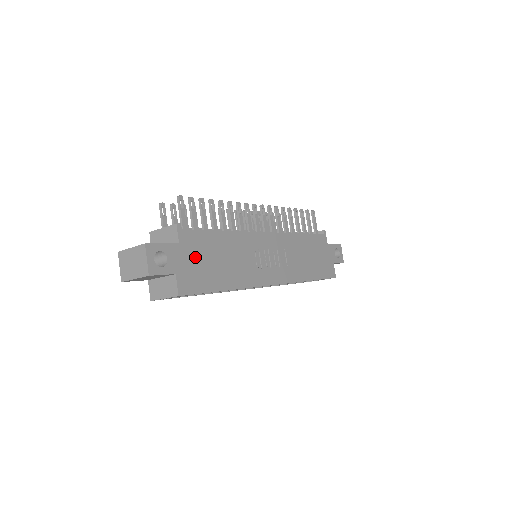
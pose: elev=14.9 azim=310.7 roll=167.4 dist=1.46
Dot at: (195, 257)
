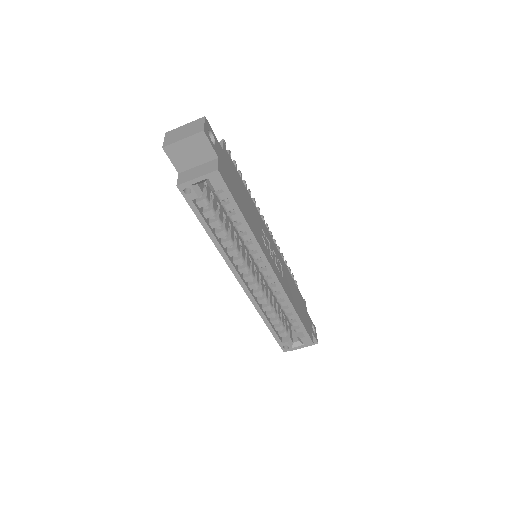
Dot at: (230, 172)
